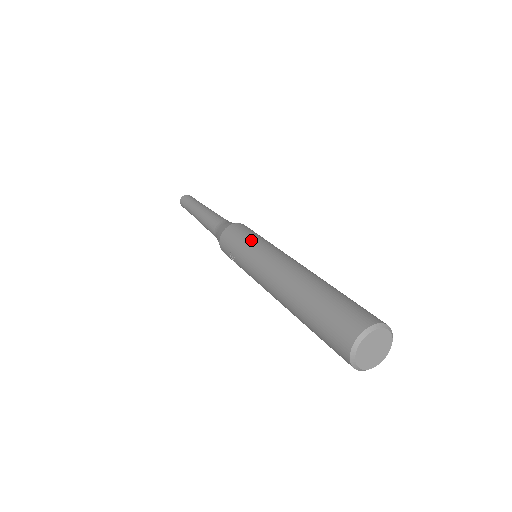
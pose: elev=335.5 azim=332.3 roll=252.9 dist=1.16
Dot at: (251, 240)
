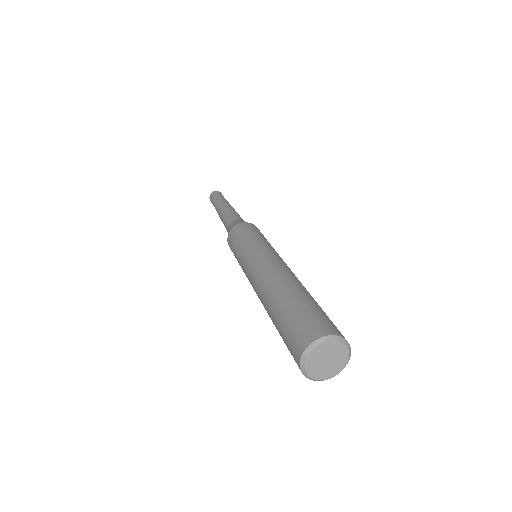
Dot at: (245, 244)
